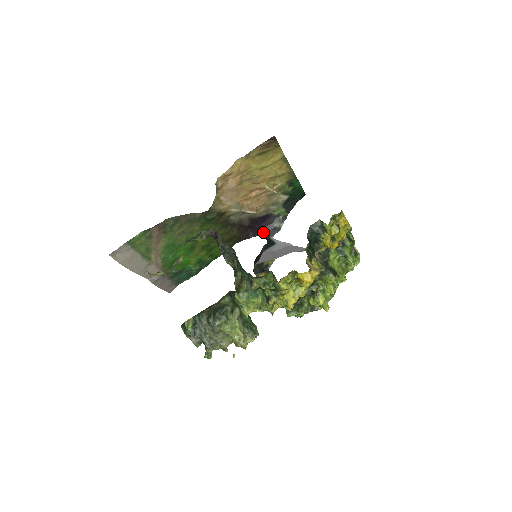
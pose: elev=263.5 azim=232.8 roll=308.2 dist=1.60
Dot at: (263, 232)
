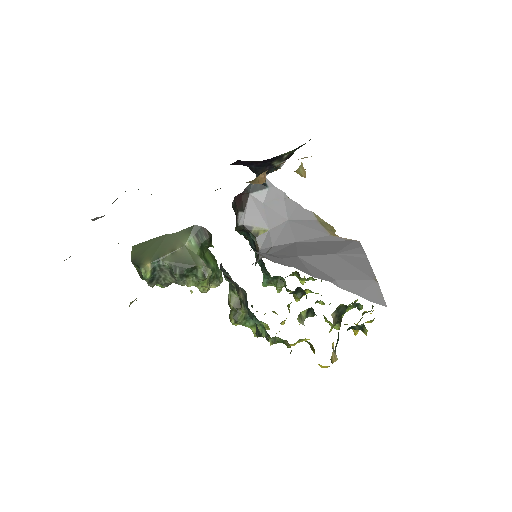
Dot at: (255, 167)
